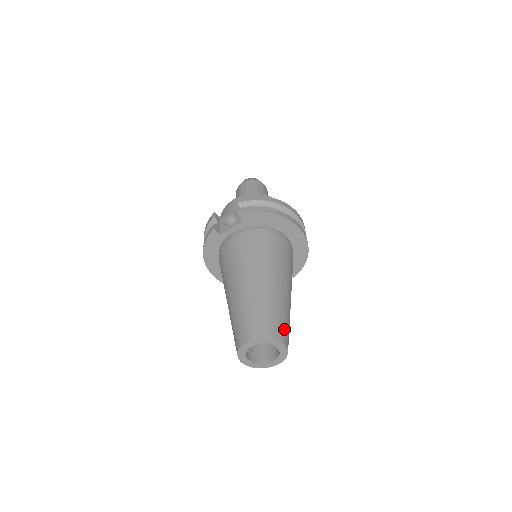
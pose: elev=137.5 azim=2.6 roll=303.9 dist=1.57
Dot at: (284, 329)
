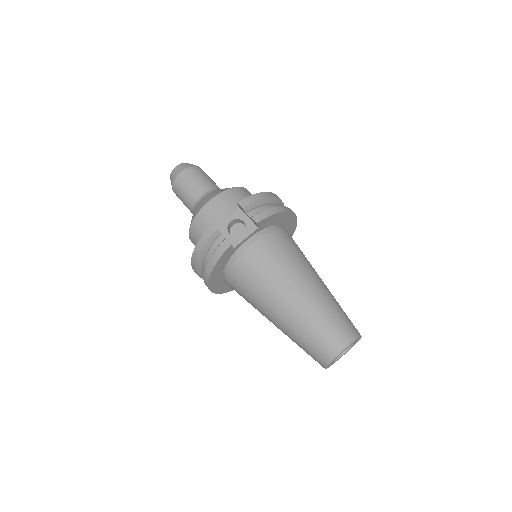
Dot at: (352, 323)
